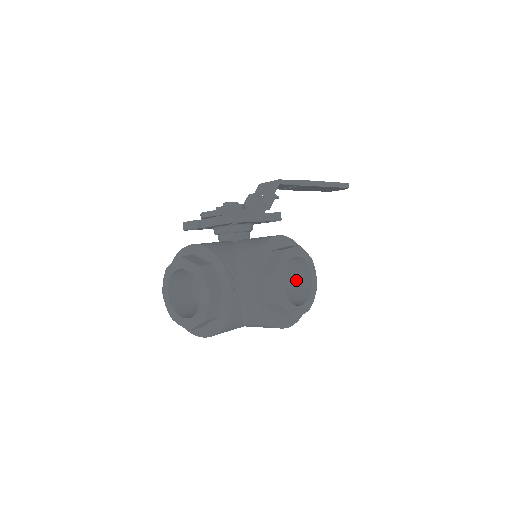
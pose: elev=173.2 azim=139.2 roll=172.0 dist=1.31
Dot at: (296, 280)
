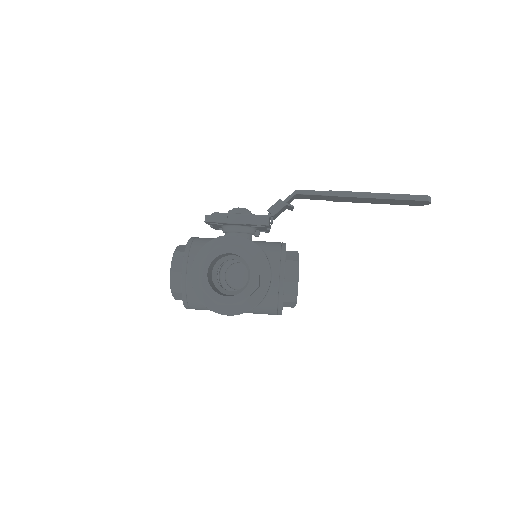
Dot at: occluded
